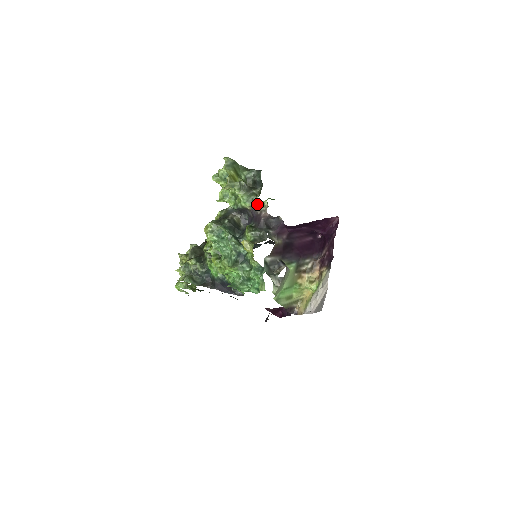
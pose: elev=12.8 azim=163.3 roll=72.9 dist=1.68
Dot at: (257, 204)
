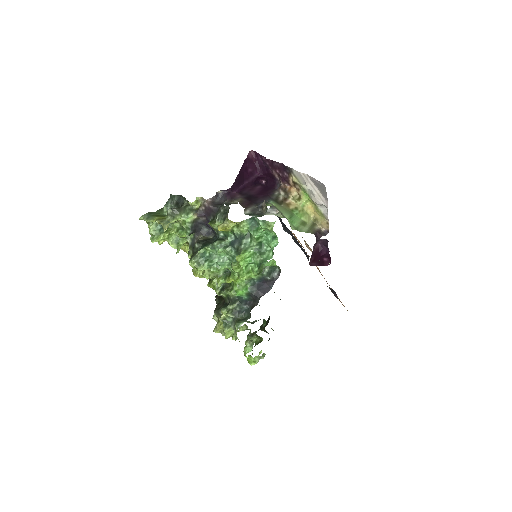
Dot at: (196, 208)
